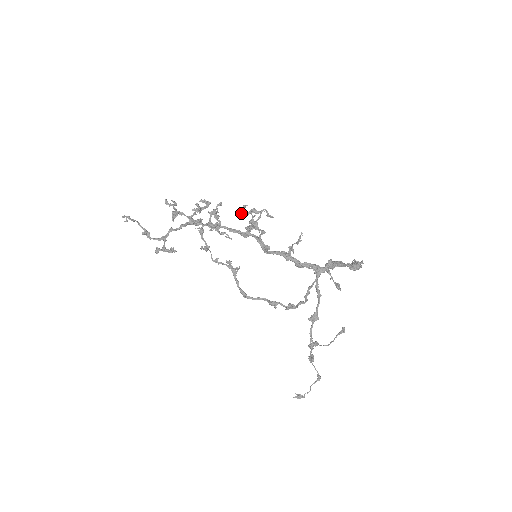
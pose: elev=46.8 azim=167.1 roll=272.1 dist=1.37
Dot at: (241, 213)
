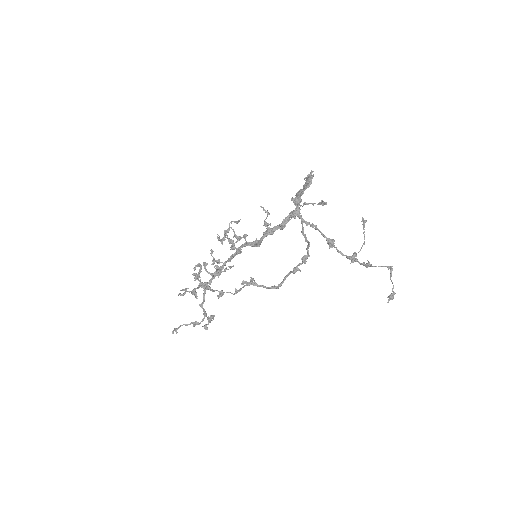
Dot at: occluded
